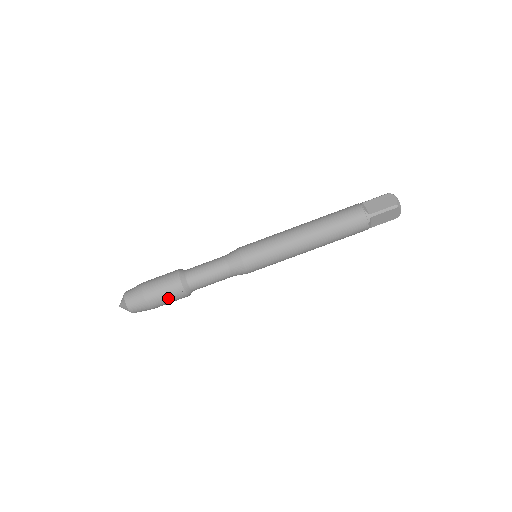
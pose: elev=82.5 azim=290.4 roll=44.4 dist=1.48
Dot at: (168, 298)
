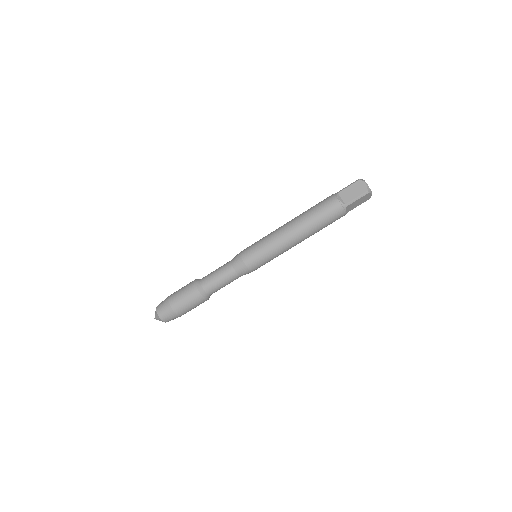
Dot at: (193, 306)
